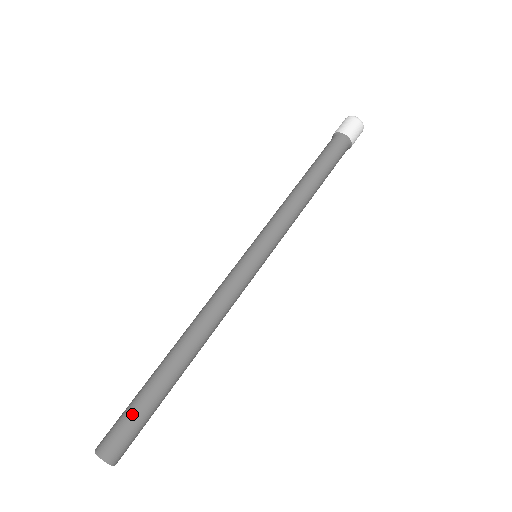
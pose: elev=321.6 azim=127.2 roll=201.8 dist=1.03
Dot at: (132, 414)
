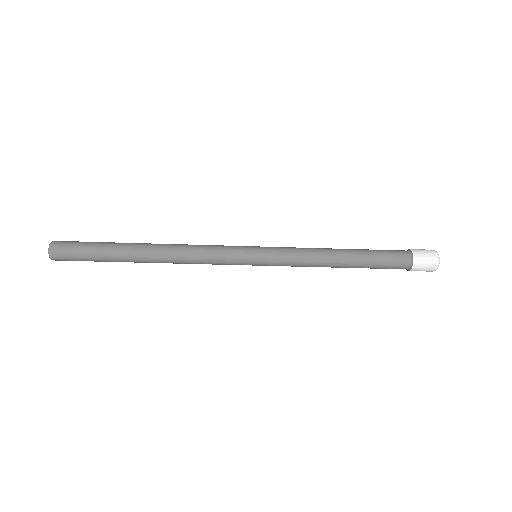
Dot at: (86, 252)
